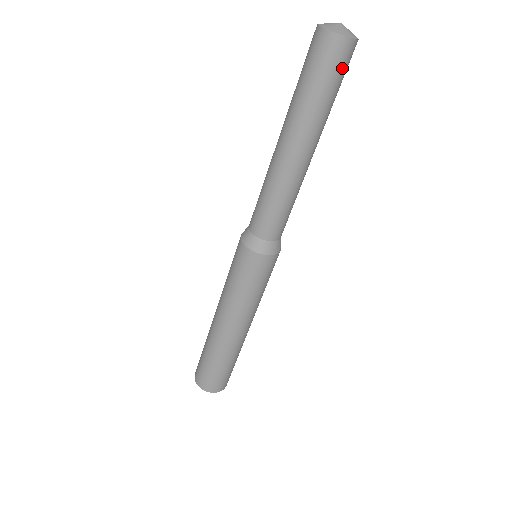
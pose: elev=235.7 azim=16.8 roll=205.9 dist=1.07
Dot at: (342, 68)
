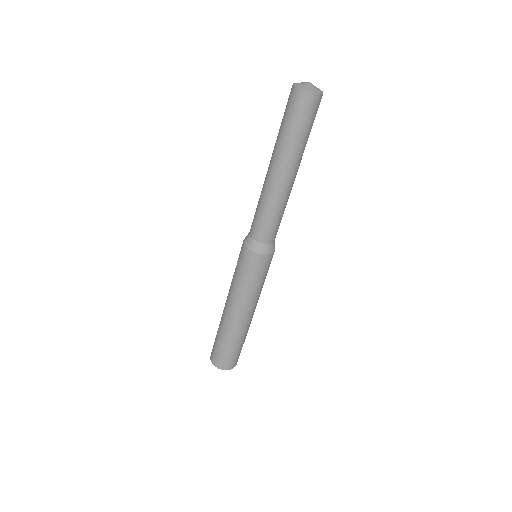
Dot at: (316, 112)
